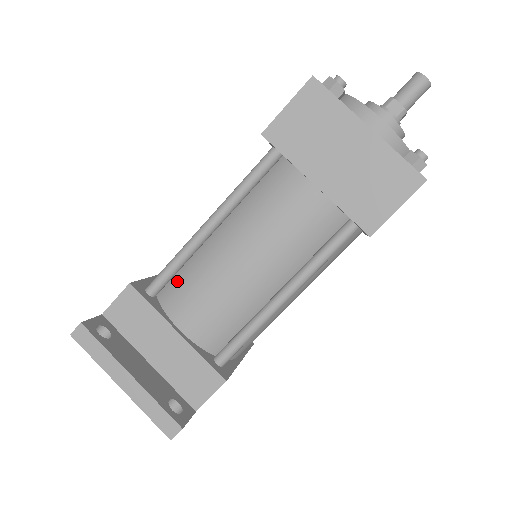
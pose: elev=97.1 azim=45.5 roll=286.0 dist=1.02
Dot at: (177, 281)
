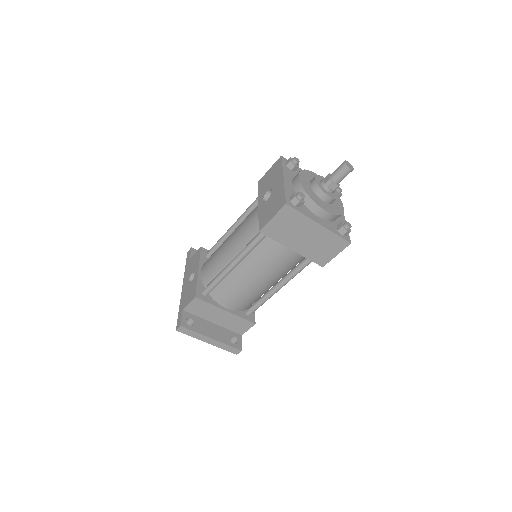
Dot at: (219, 288)
